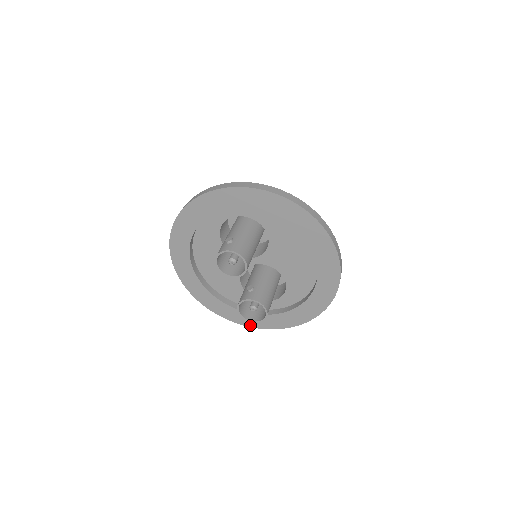
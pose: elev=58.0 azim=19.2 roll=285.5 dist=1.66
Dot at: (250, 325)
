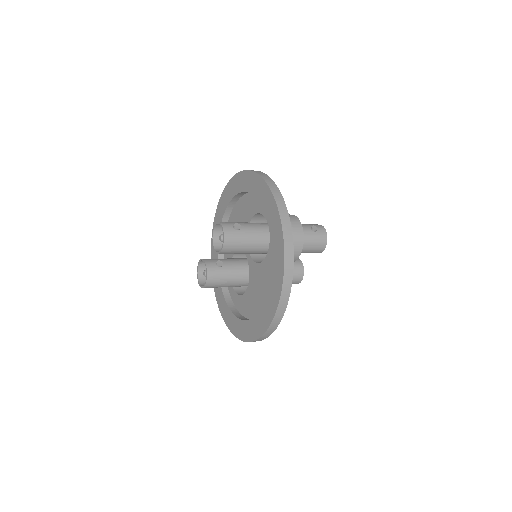
Dot at: occluded
